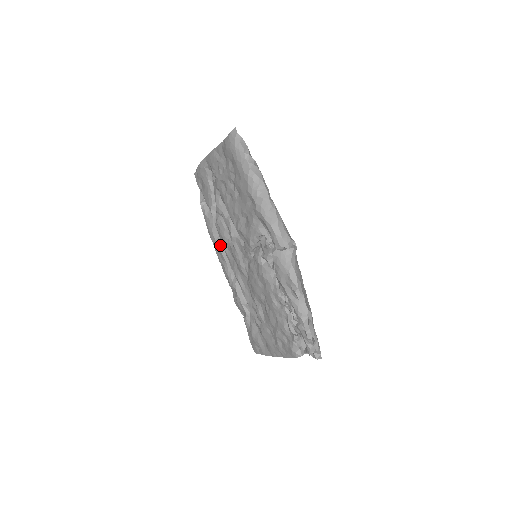
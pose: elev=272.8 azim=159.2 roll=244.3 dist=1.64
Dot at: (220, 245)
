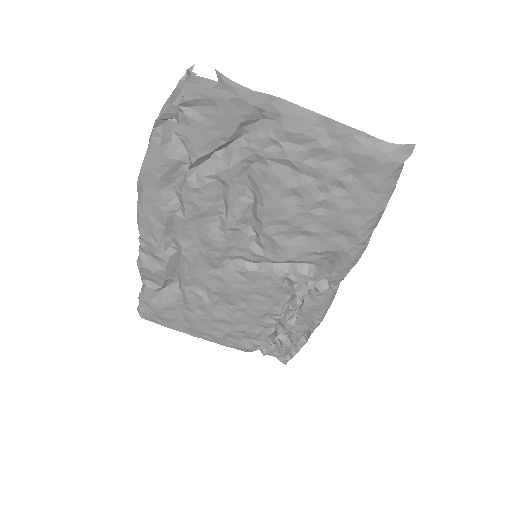
Dot at: (169, 203)
